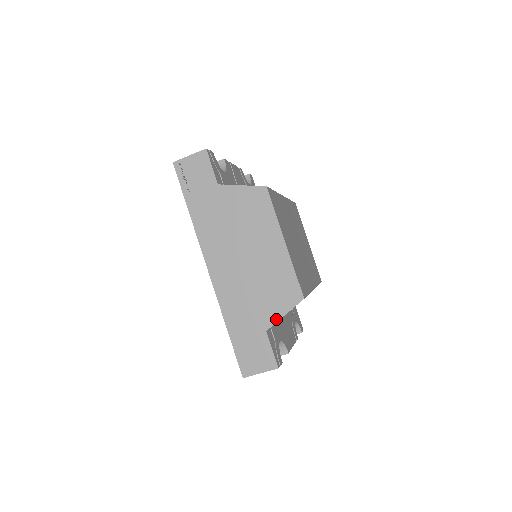
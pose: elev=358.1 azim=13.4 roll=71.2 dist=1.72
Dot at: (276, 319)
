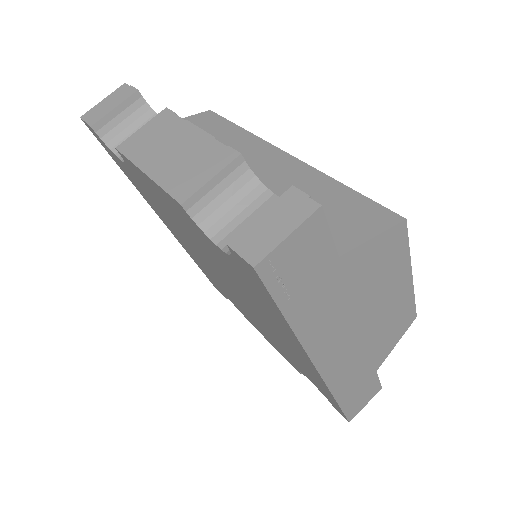
Dot at: (388, 354)
